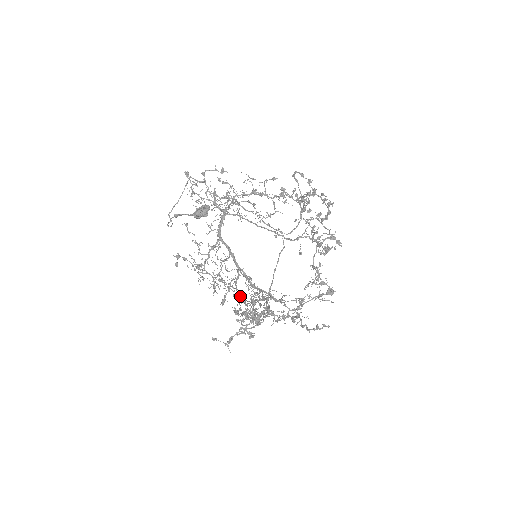
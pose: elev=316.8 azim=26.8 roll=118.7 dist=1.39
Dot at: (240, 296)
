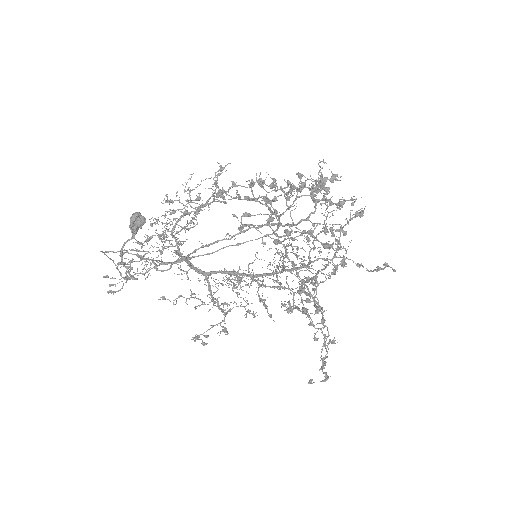
Dot at: occluded
